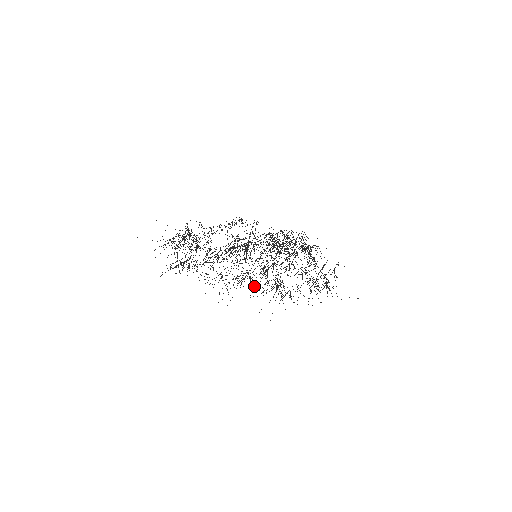
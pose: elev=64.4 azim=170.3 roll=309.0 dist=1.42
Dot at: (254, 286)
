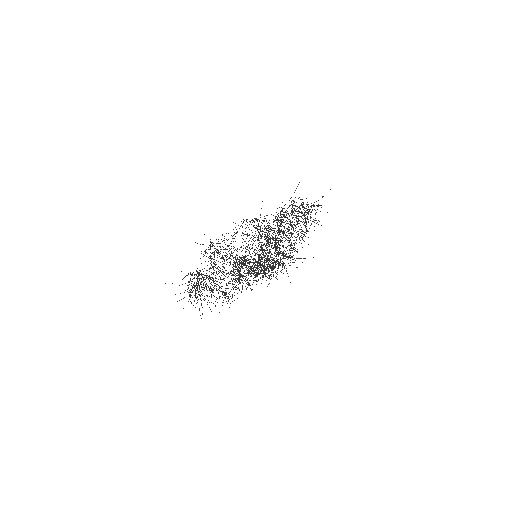
Dot at: occluded
